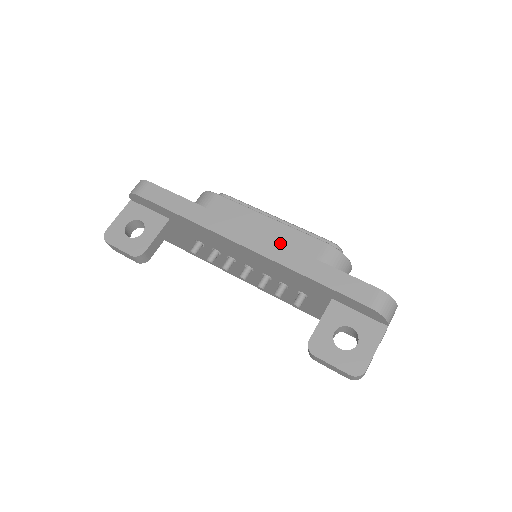
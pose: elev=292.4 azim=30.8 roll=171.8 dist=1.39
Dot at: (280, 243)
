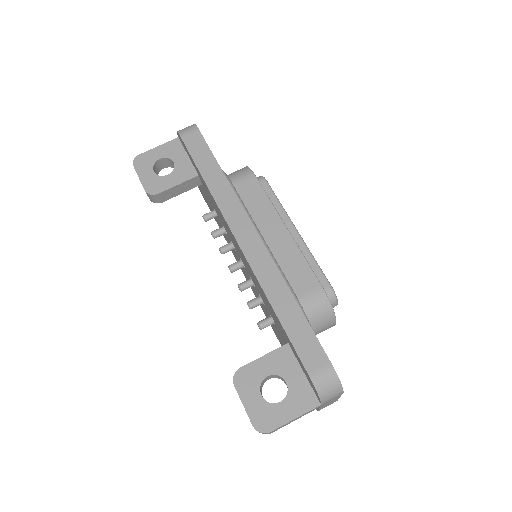
Dot at: (272, 260)
